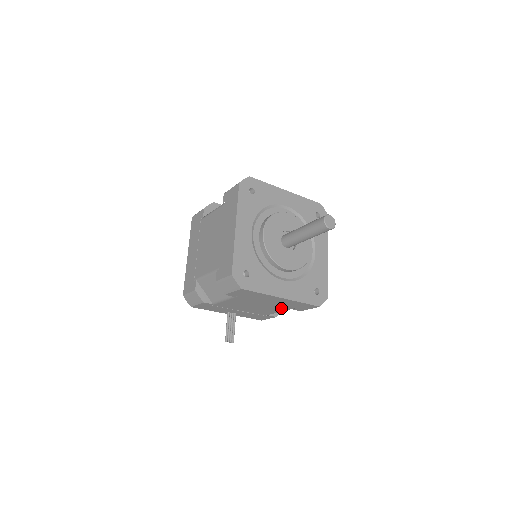
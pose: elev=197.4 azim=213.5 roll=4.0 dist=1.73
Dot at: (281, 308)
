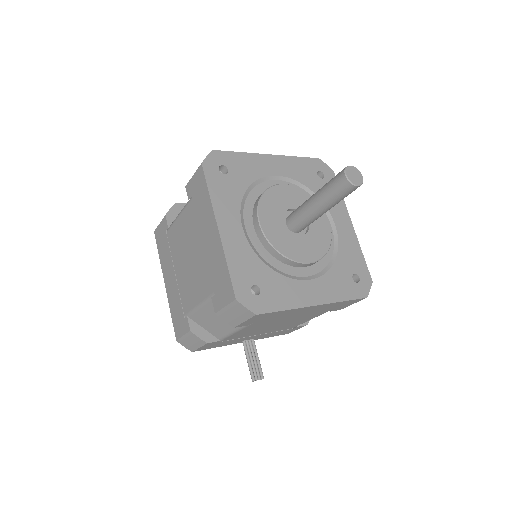
Dot at: (313, 315)
